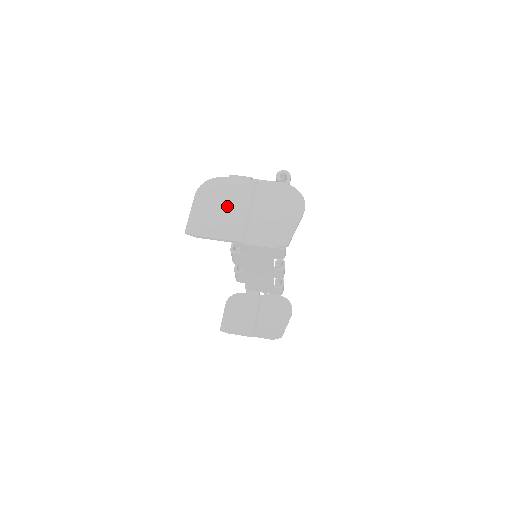
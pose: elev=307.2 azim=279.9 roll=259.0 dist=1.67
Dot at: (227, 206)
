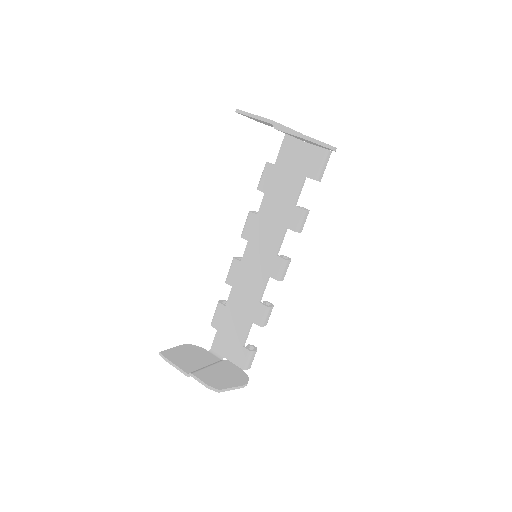
Dot at: occluded
